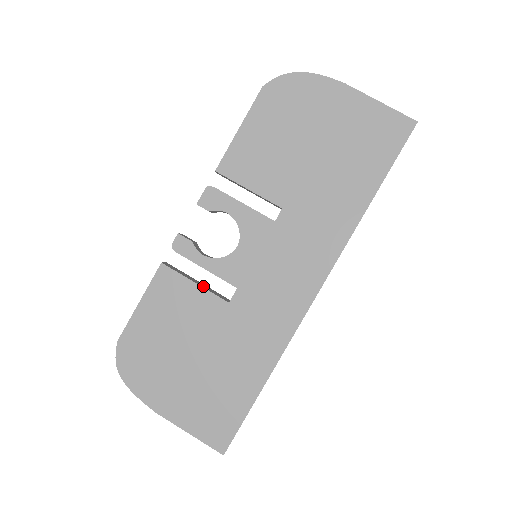
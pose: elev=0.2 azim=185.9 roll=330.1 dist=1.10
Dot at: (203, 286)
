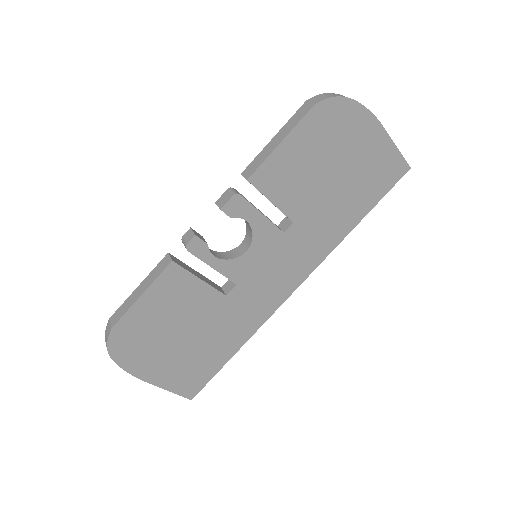
Dot at: (205, 280)
